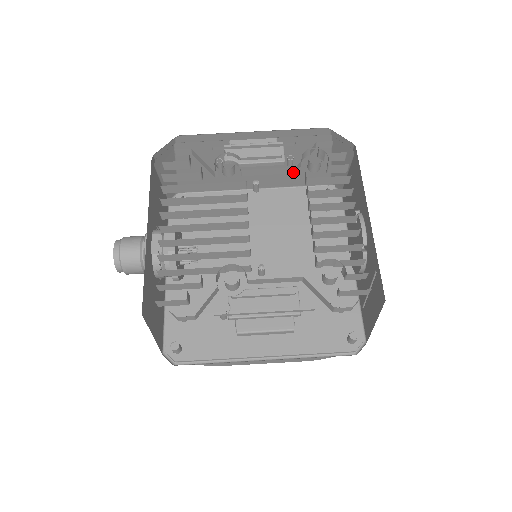
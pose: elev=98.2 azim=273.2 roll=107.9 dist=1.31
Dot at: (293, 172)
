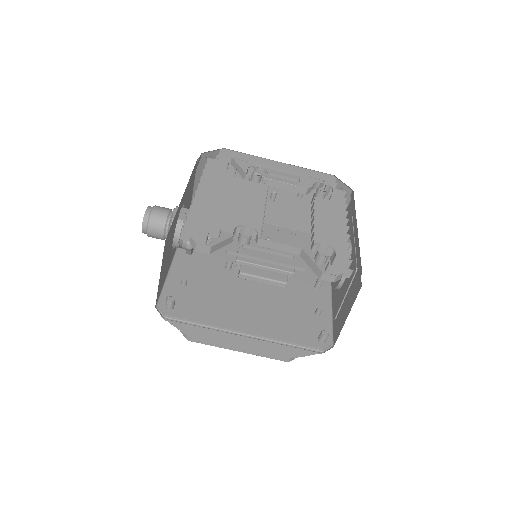
Dot at: (304, 193)
